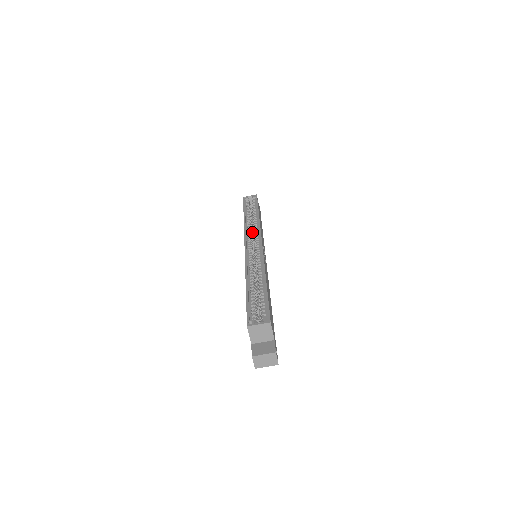
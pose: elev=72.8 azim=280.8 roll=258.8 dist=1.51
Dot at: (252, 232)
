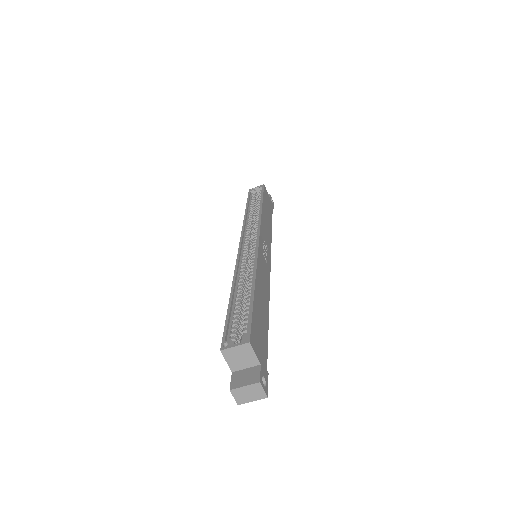
Dot at: (253, 228)
